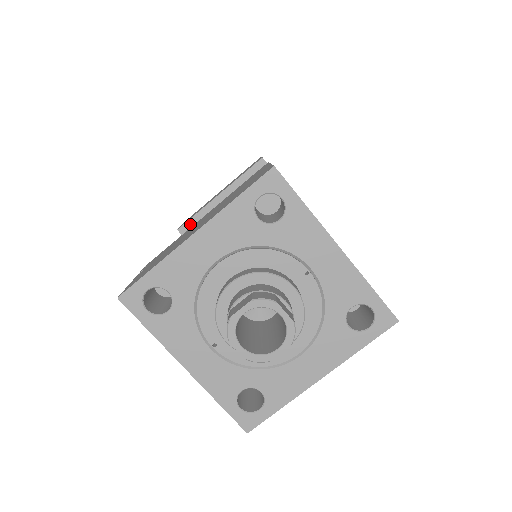
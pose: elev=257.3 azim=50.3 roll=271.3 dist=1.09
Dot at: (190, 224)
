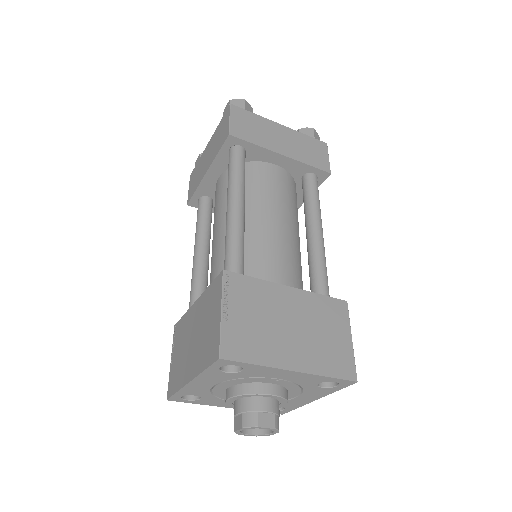
Dot at: (195, 199)
